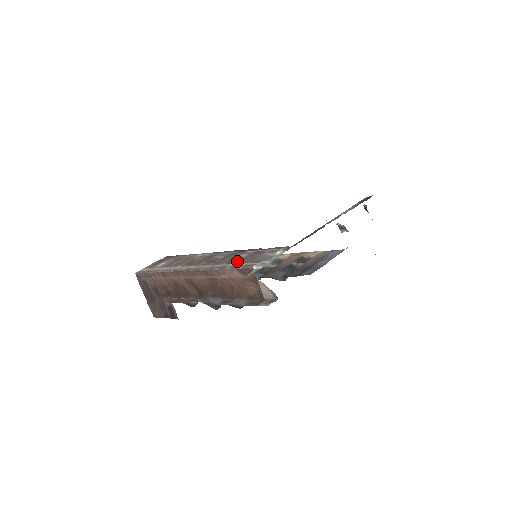
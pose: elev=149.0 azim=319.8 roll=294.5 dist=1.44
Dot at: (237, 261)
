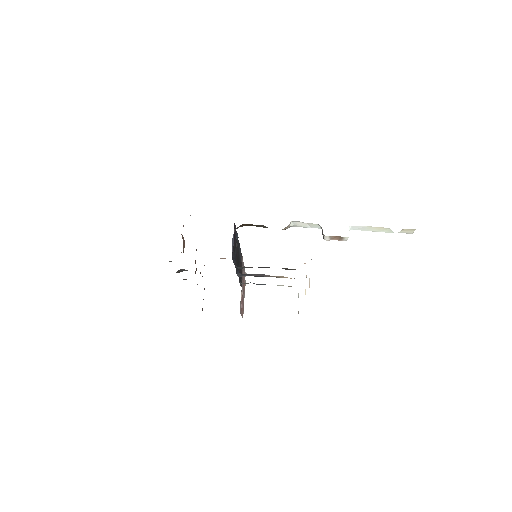
Dot at: occluded
